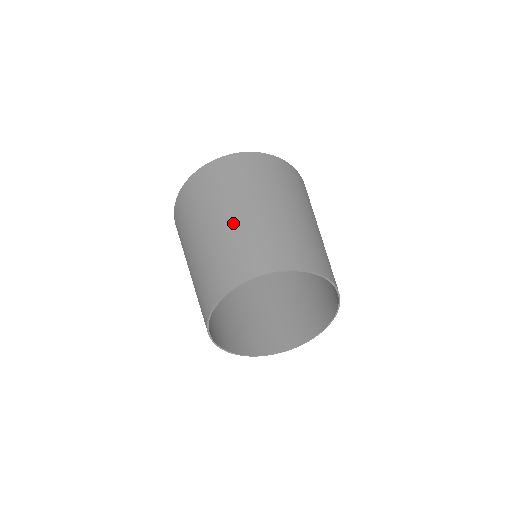
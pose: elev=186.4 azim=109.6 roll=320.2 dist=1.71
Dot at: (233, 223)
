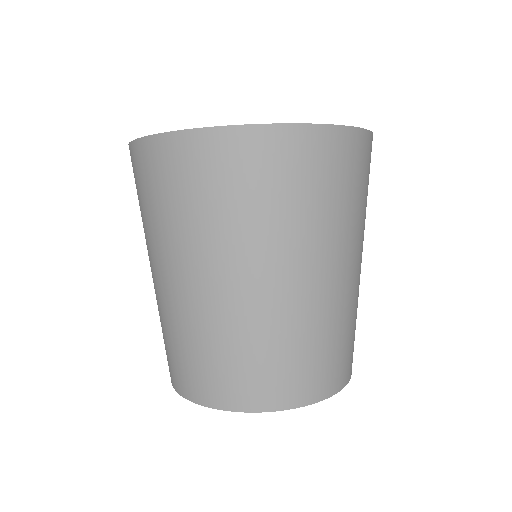
Dot at: (160, 295)
